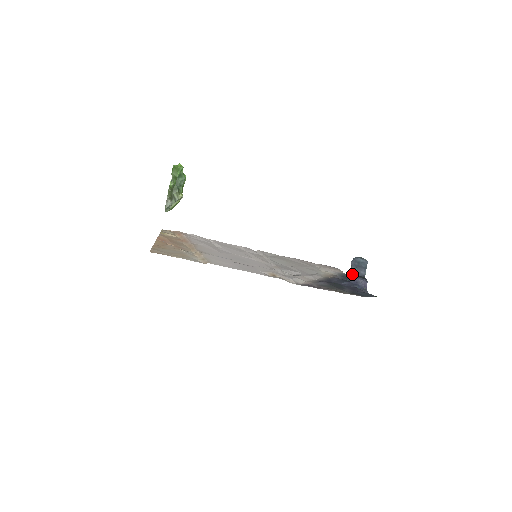
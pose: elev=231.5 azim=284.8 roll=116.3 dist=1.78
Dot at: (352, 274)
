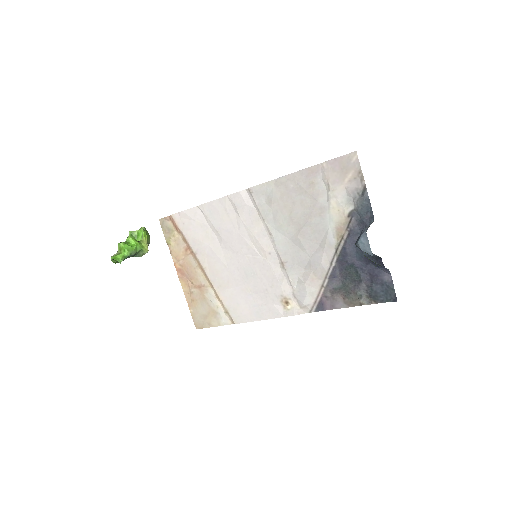
Dot at: (364, 254)
